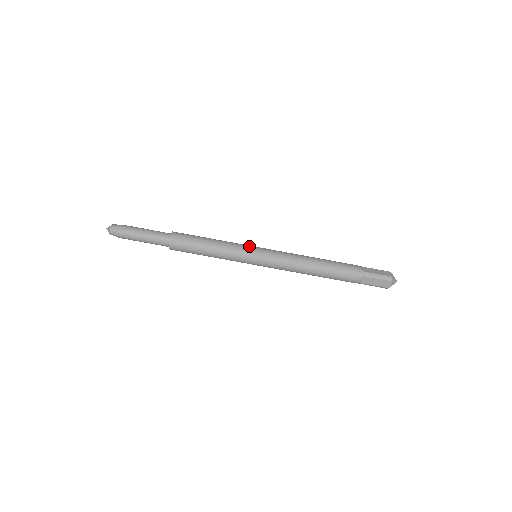
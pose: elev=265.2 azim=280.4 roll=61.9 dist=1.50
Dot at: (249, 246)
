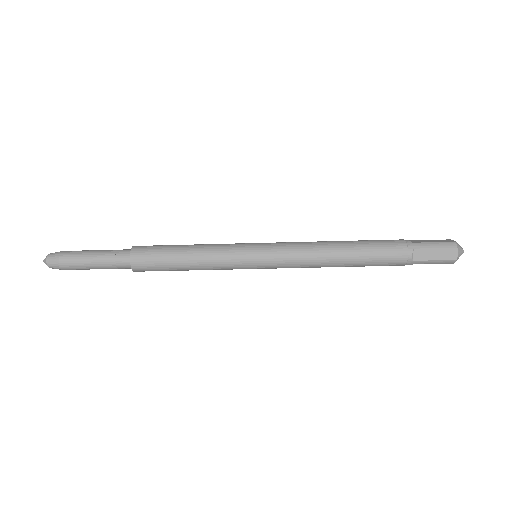
Dot at: (243, 258)
